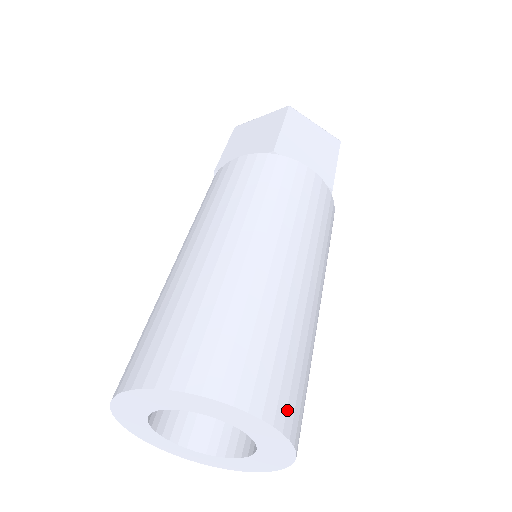
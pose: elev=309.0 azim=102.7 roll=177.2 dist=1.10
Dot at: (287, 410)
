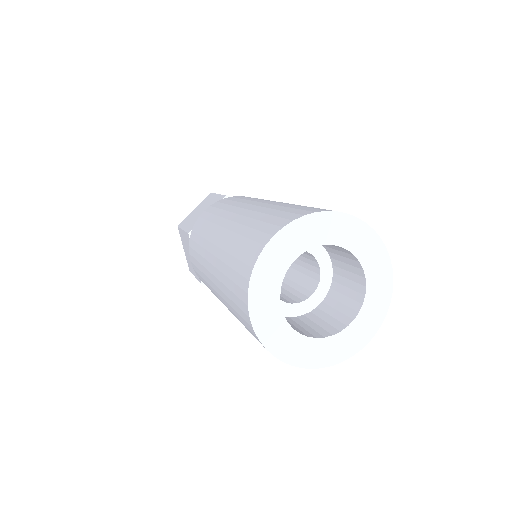
Dot at: occluded
